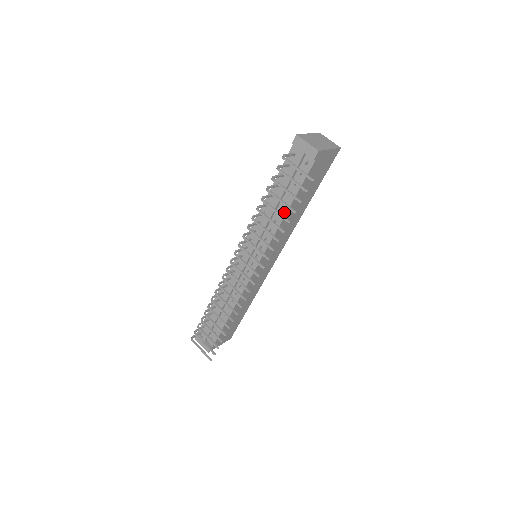
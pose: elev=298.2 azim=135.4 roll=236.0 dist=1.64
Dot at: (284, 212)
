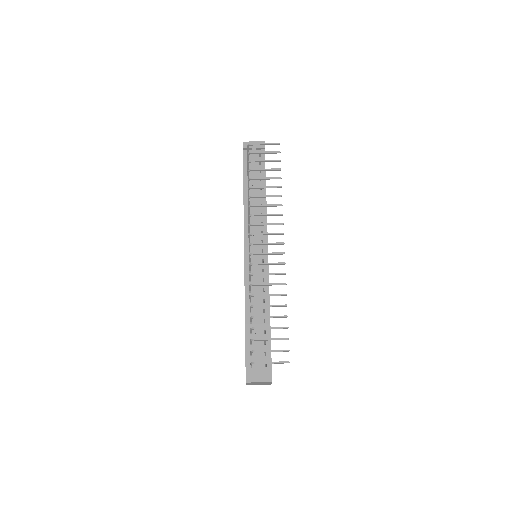
Dot at: (264, 194)
